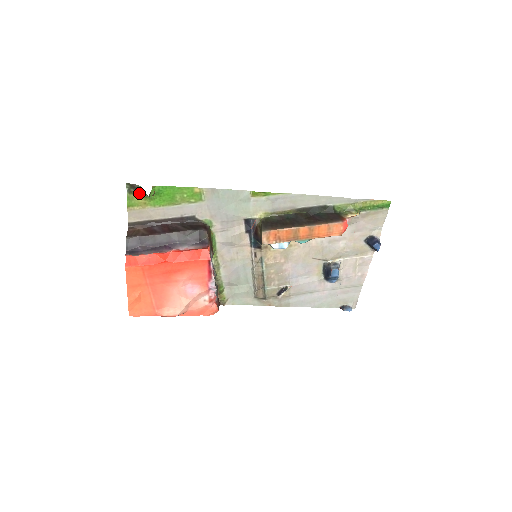
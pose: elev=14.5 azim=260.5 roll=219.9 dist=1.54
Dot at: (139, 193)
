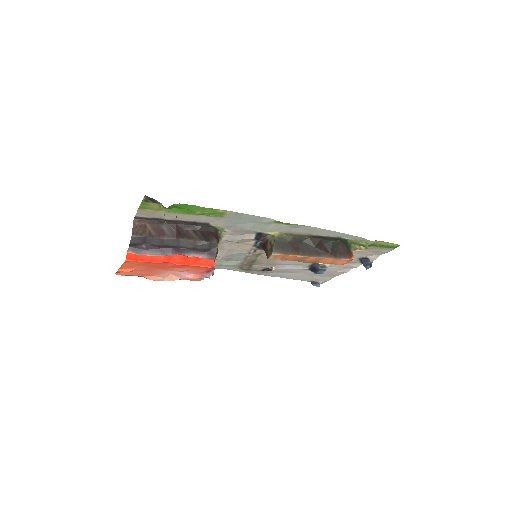
Dot at: (156, 203)
